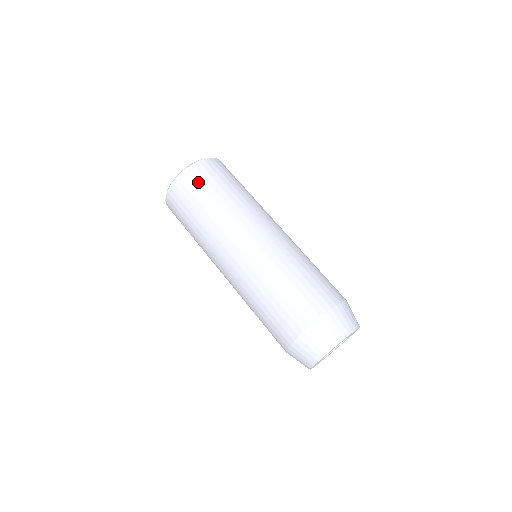
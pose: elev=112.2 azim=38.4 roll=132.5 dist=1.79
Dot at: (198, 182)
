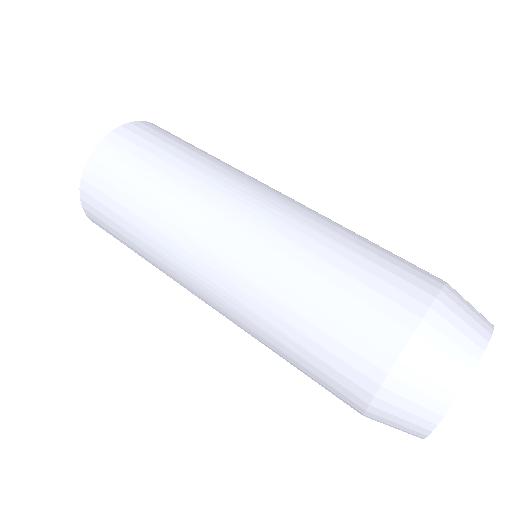
Dot at: (152, 136)
